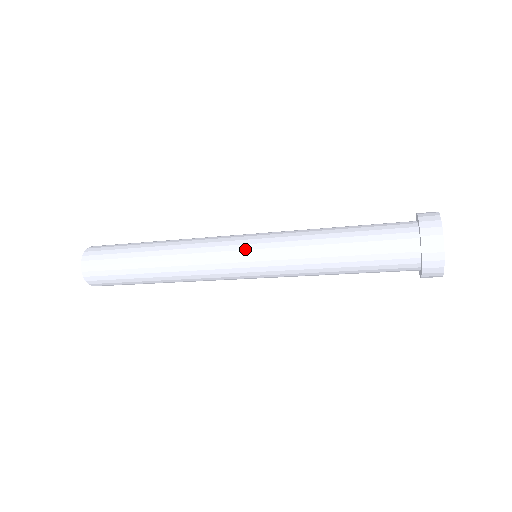
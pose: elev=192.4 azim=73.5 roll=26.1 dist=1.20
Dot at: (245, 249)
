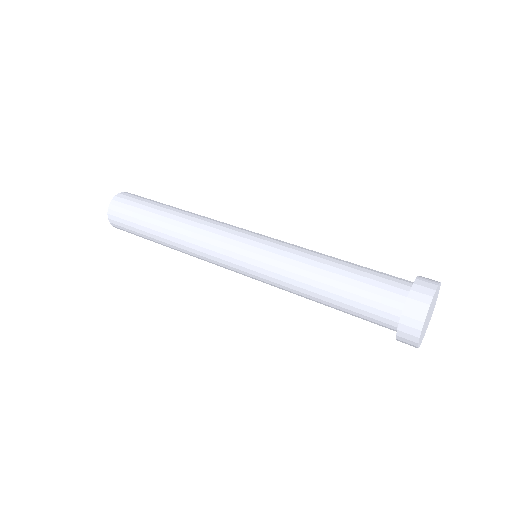
Dot at: (244, 275)
